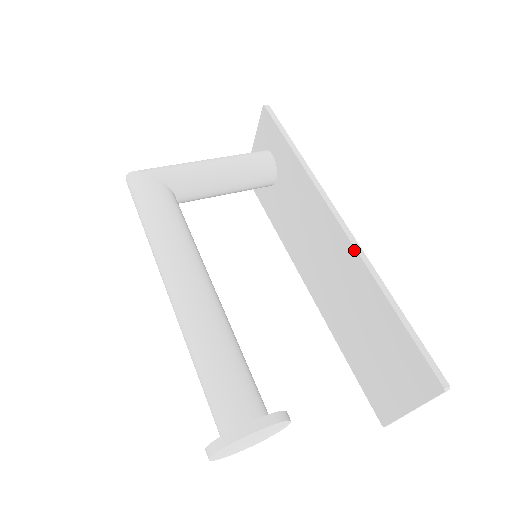
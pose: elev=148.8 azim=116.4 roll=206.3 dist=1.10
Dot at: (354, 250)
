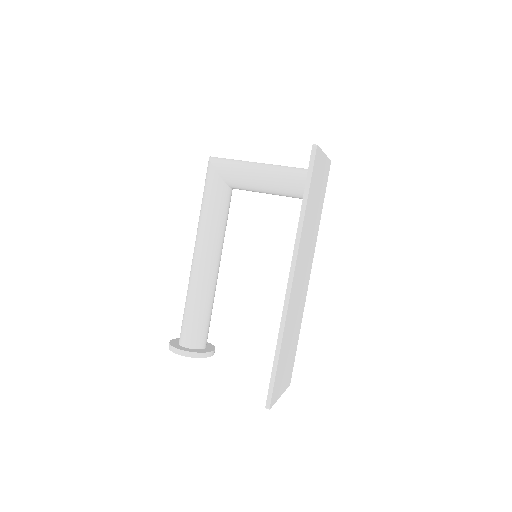
Dot at: (284, 305)
